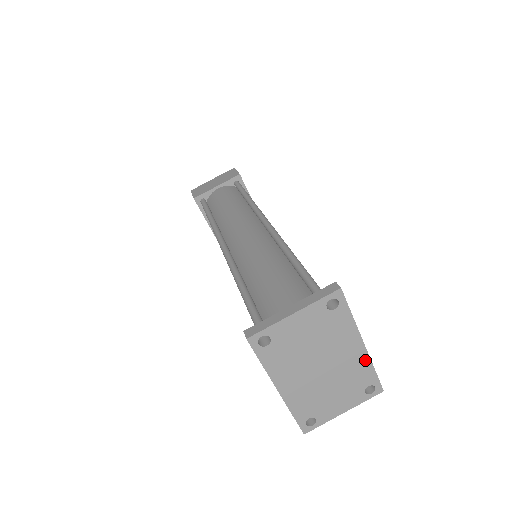
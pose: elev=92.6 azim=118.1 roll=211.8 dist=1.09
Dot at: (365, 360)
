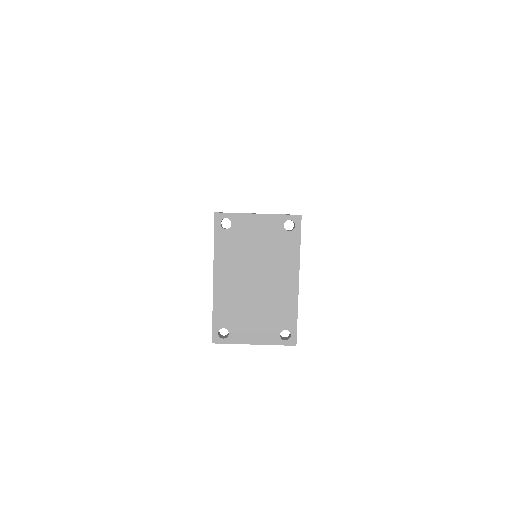
Dot at: (293, 299)
